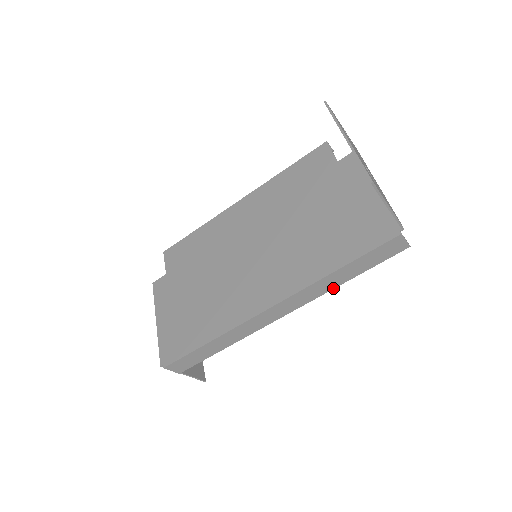
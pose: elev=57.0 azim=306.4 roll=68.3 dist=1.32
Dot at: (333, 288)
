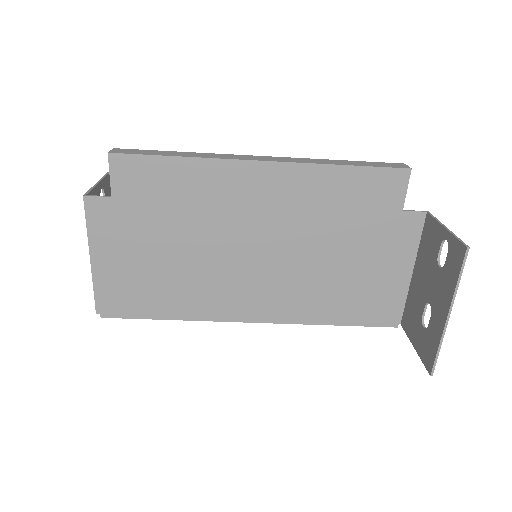
Dot at: occluded
